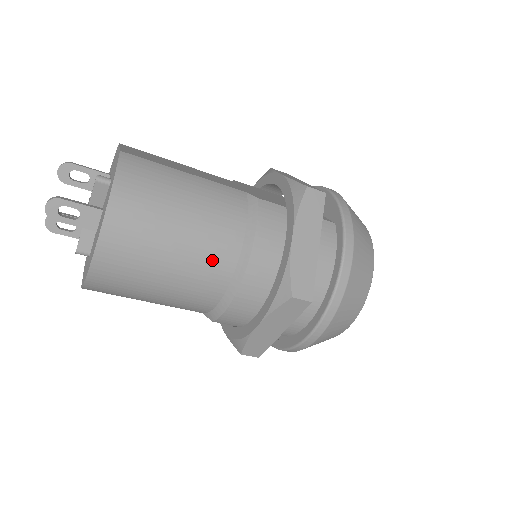
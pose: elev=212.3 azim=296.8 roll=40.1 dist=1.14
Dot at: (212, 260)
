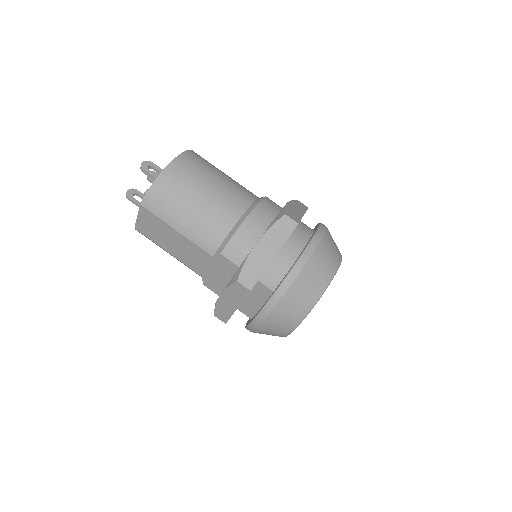
Dot at: (235, 197)
